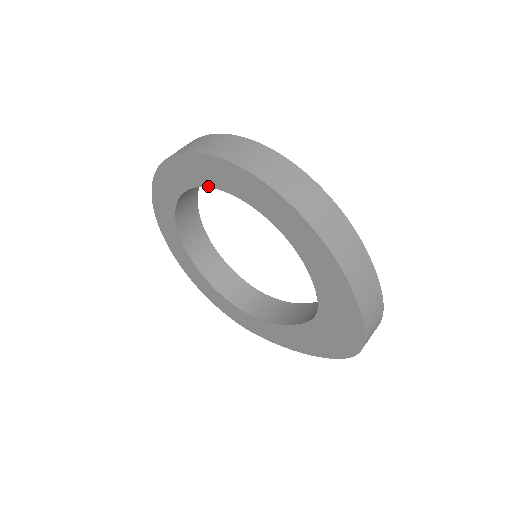
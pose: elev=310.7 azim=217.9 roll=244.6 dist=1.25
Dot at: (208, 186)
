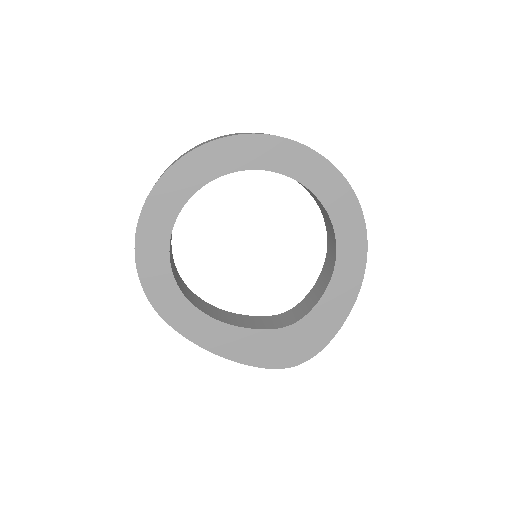
Dot at: (308, 187)
